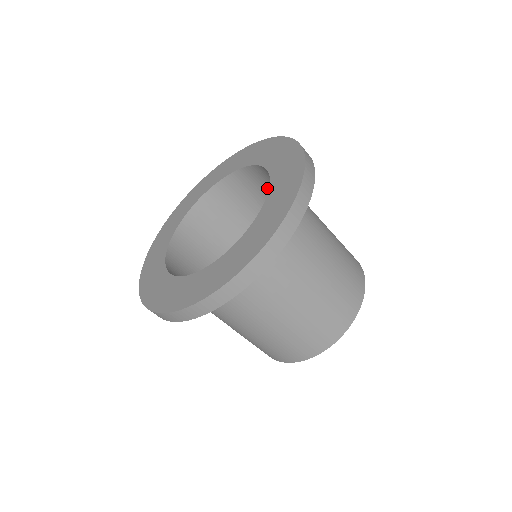
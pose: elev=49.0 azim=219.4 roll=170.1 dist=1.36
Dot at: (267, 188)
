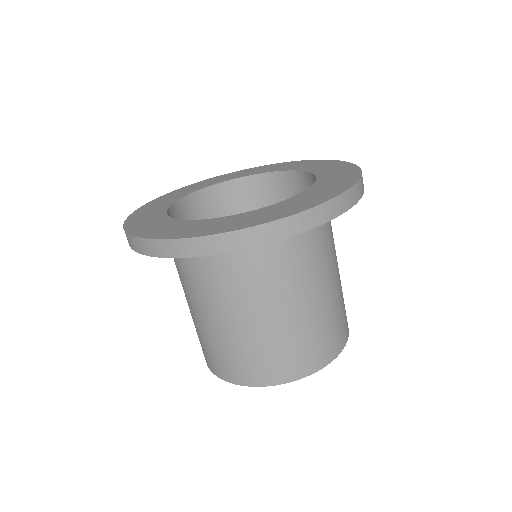
Dot at: occluded
